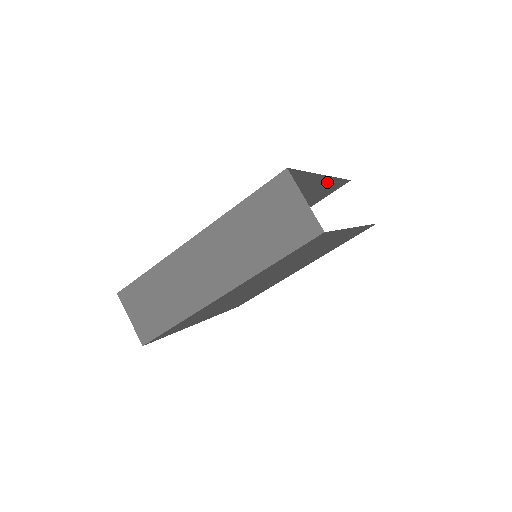
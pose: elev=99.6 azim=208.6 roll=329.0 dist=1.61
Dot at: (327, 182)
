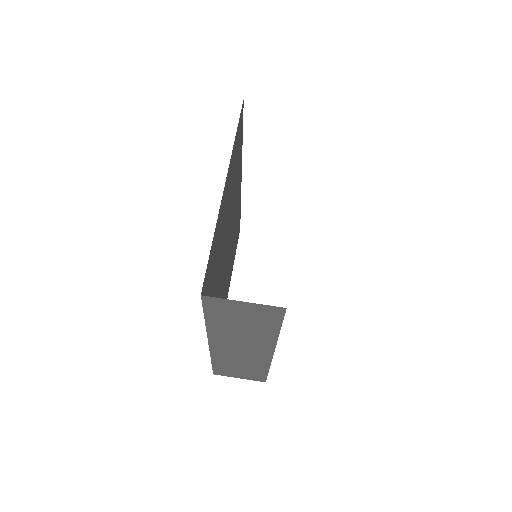
Dot at: (231, 160)
